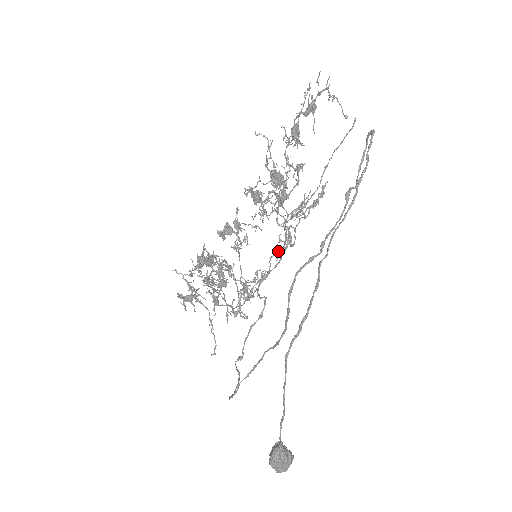
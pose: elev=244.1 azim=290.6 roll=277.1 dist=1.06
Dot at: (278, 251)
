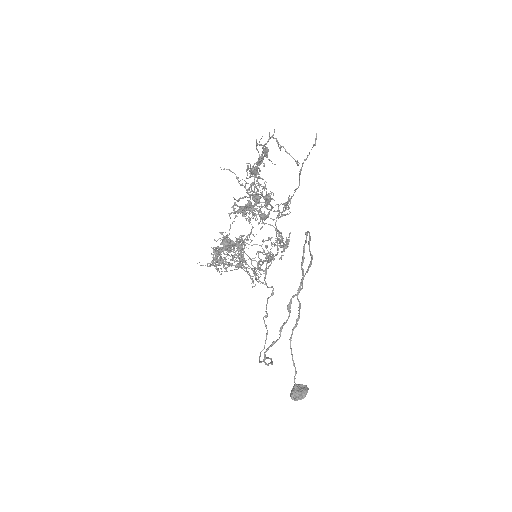
Dot at: (271, 259)
